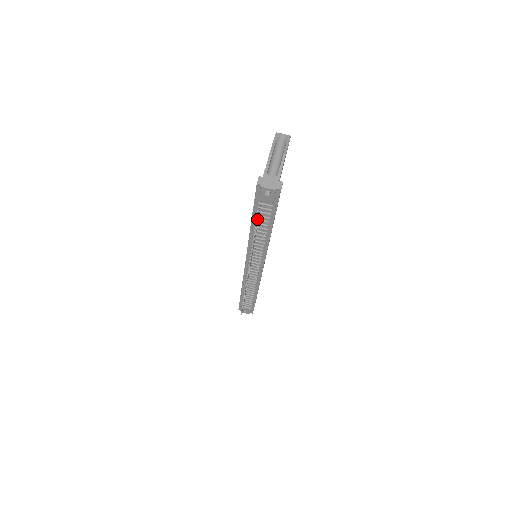
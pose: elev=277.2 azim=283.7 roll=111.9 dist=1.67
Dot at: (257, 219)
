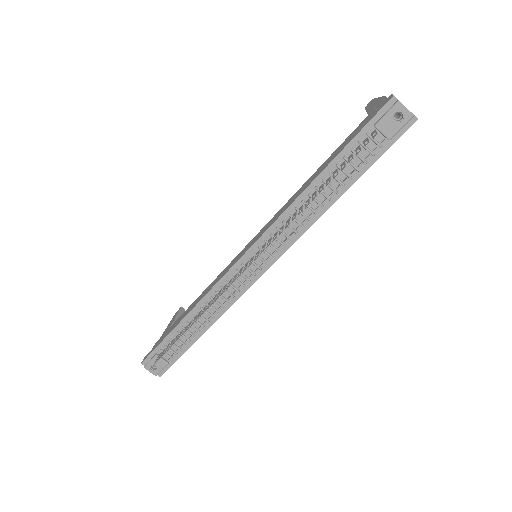
Dot at: (357, 152)
